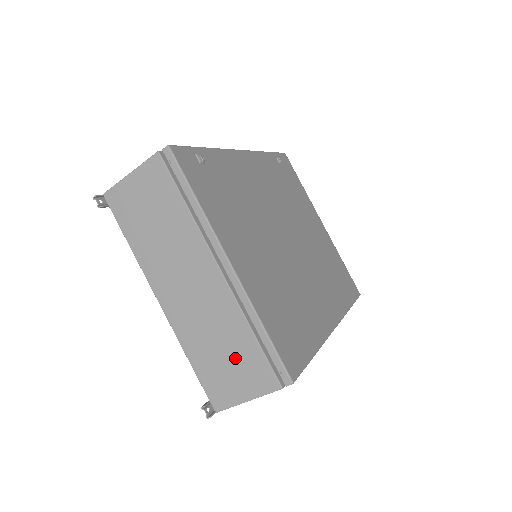
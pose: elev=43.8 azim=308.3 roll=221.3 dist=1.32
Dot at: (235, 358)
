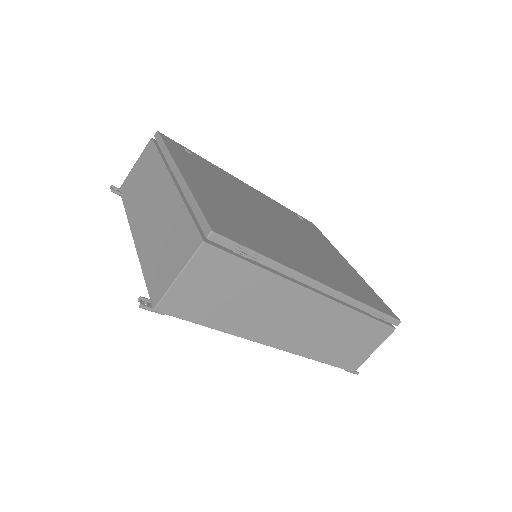
Dot at: (173, 242)
